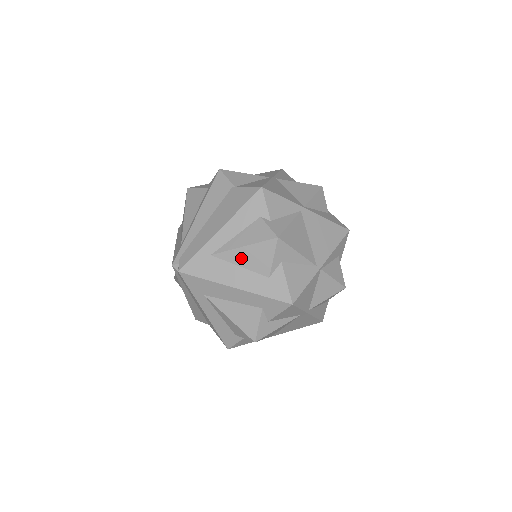
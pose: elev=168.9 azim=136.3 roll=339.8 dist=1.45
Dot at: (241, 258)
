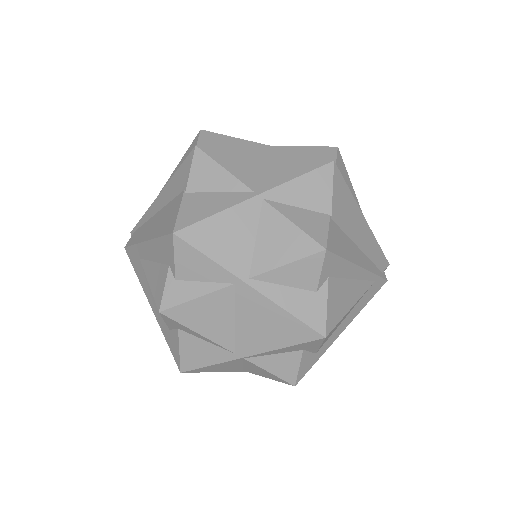
Dot at: occluded
